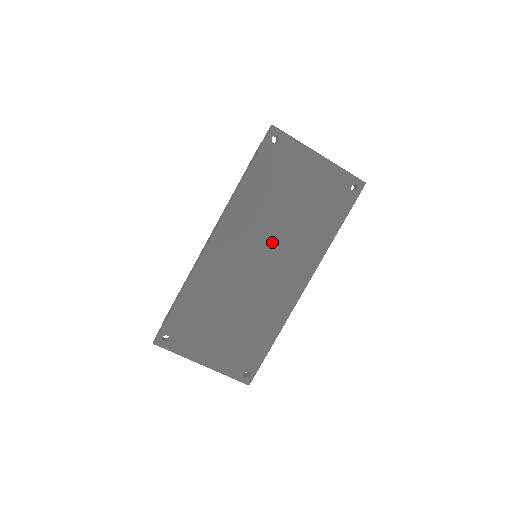
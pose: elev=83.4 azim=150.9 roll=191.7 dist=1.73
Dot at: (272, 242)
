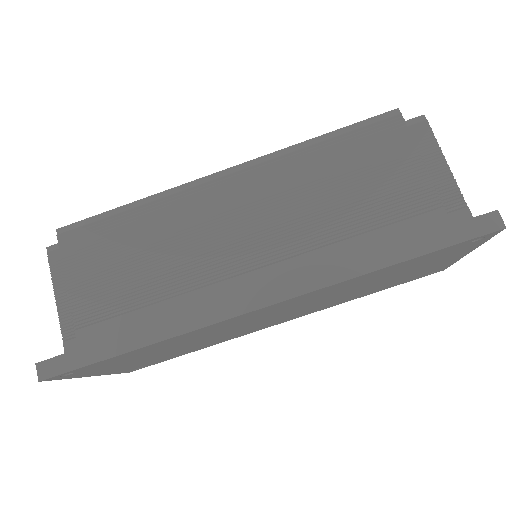
Dot at: (312, 304)
